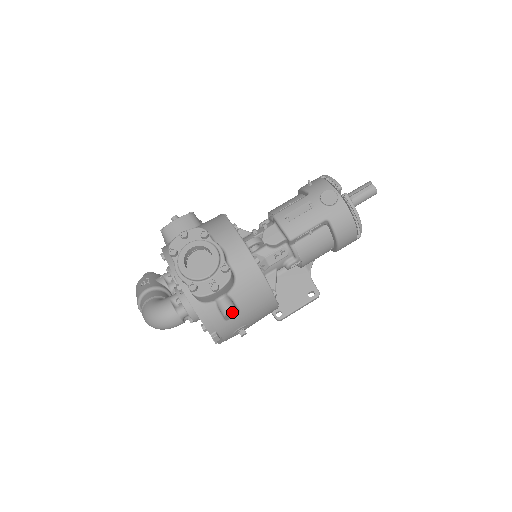
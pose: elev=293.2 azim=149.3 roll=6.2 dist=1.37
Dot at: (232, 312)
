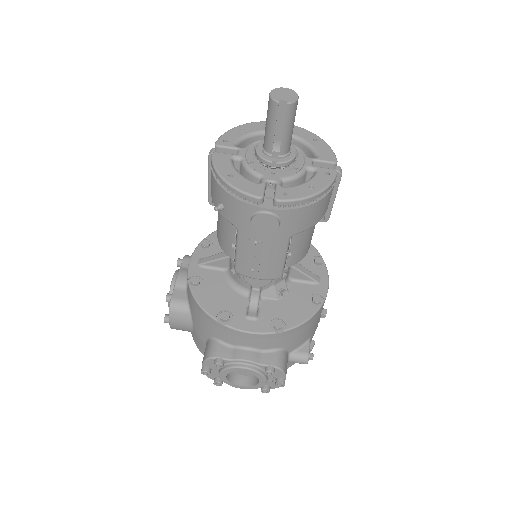
Dot at: (308, 358)
